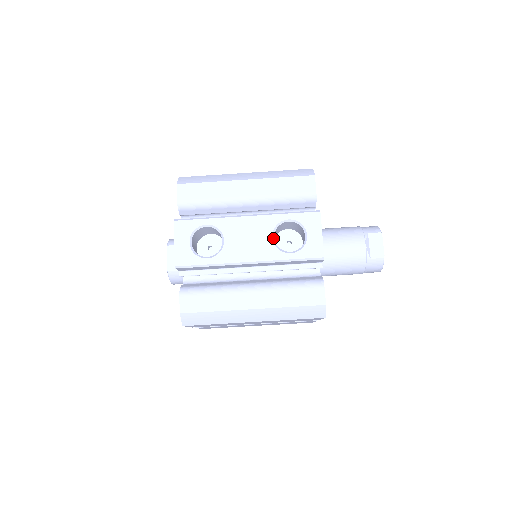
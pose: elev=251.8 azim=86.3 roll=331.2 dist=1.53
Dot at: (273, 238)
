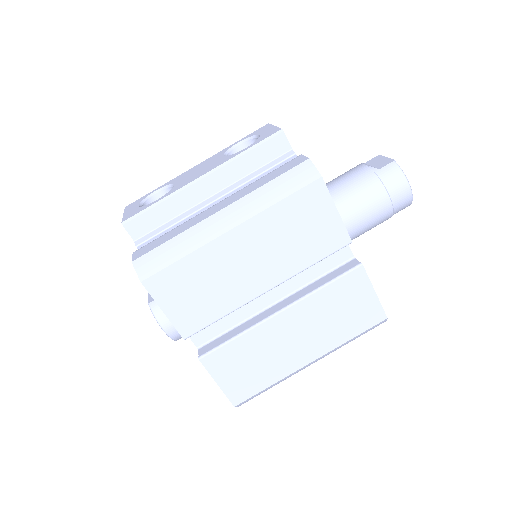
Dot at: (225, 156)
